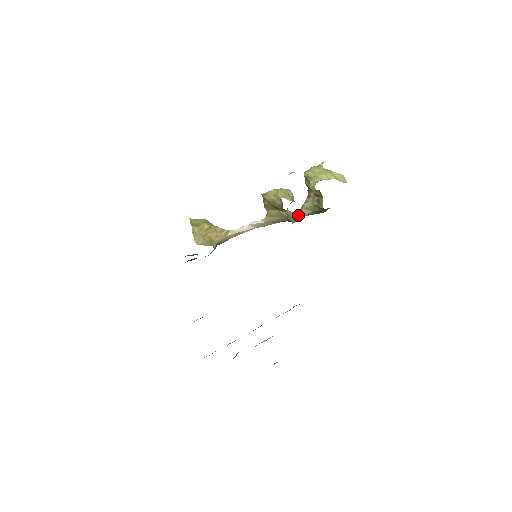
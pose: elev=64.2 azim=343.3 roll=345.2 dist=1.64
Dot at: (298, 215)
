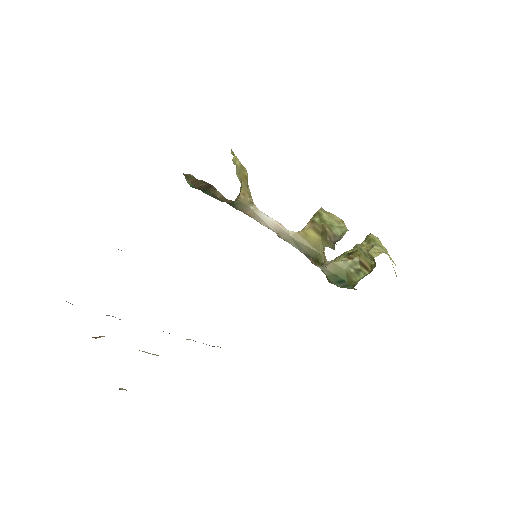
Dot at: (326, 263)
